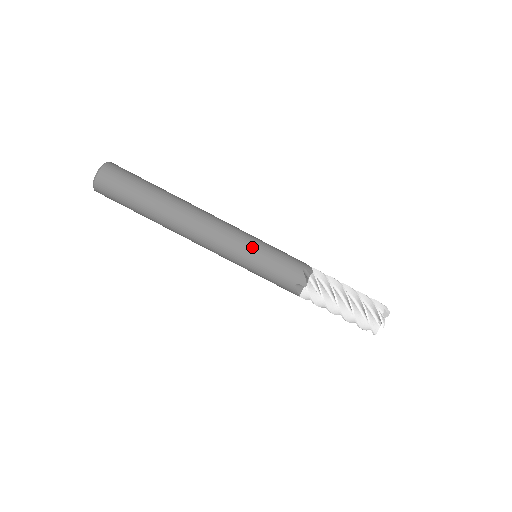
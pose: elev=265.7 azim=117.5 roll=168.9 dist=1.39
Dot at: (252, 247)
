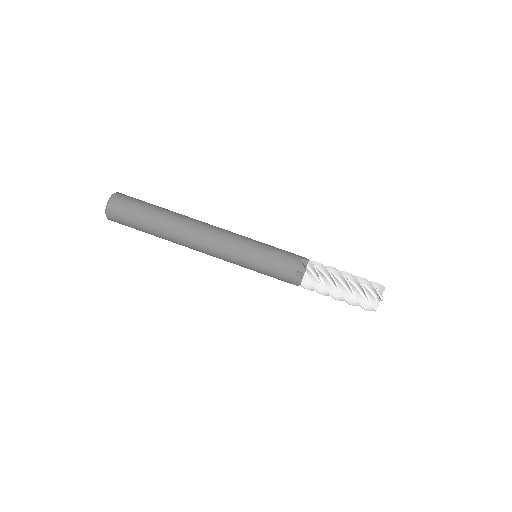
Dot at: (252, 245)
